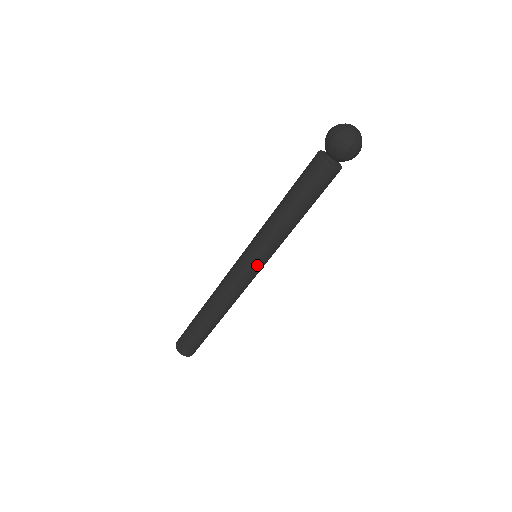
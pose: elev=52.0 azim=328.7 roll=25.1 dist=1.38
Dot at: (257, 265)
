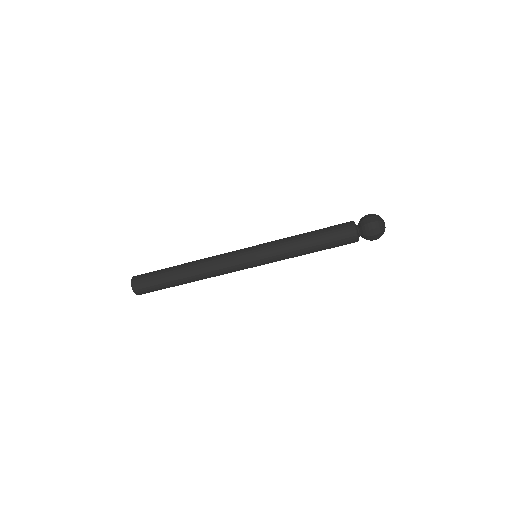
Dot at: occluded
